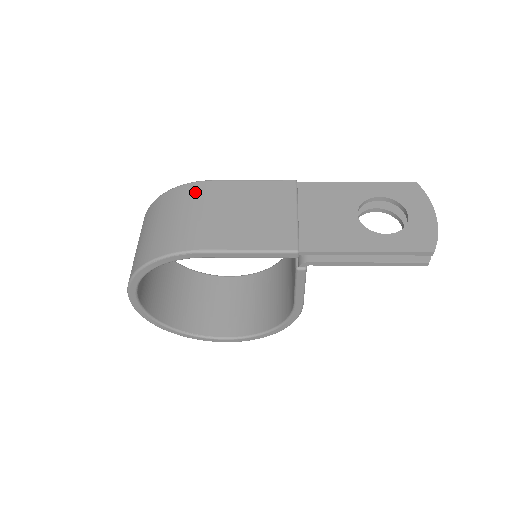
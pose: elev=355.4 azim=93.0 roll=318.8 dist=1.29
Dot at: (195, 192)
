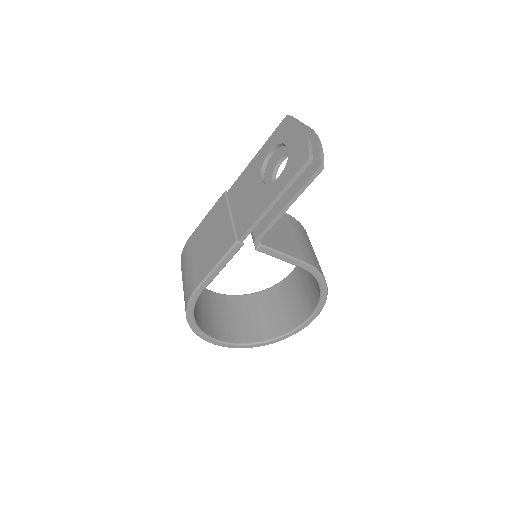
Dot at: (185, 254)
